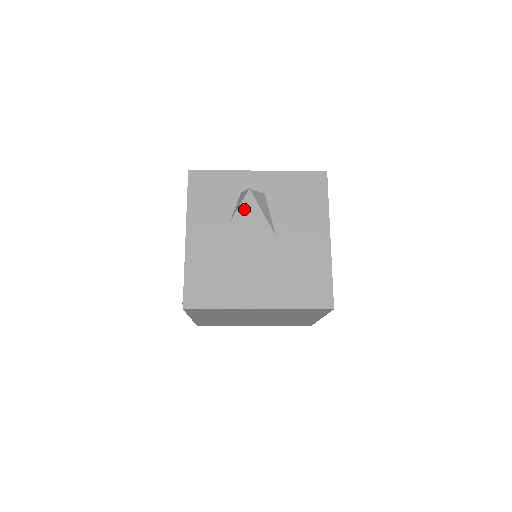
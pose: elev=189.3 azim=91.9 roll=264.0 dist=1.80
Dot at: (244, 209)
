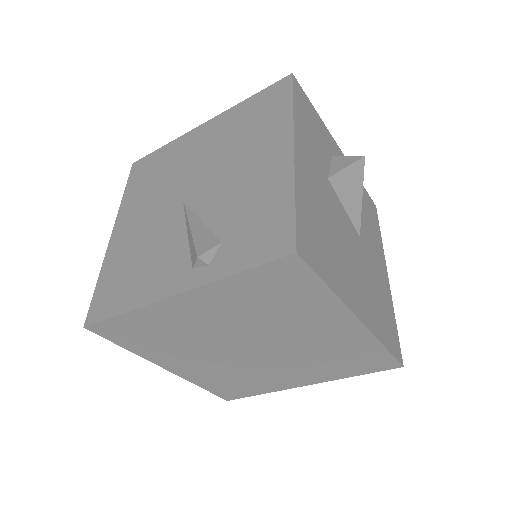
Dot at: (349, 175)
